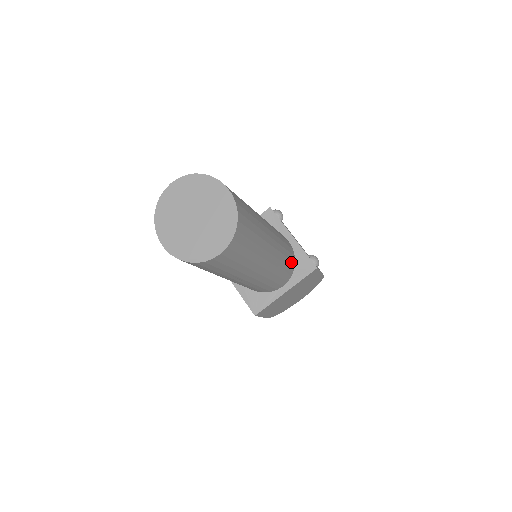
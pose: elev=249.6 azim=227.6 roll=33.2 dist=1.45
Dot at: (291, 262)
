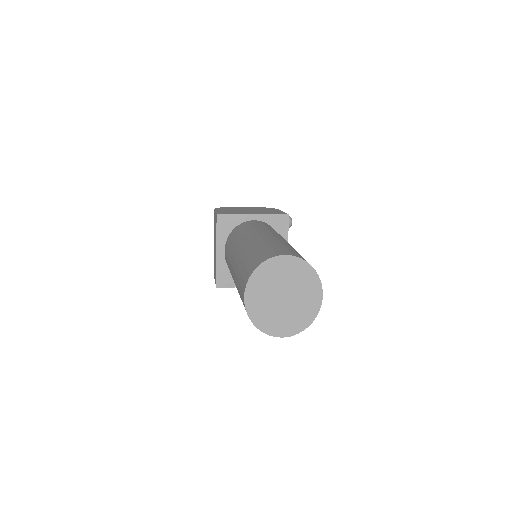
Dot at: occluded
